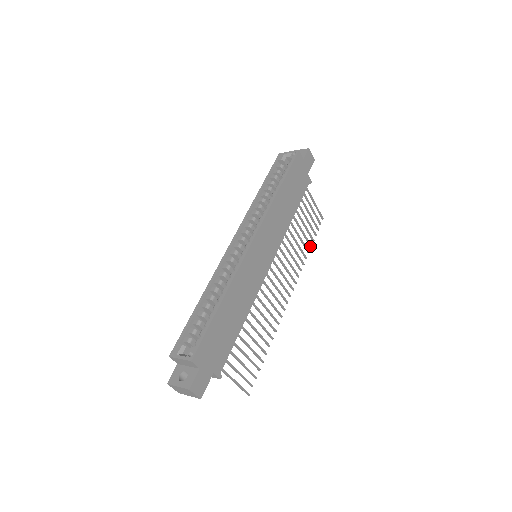
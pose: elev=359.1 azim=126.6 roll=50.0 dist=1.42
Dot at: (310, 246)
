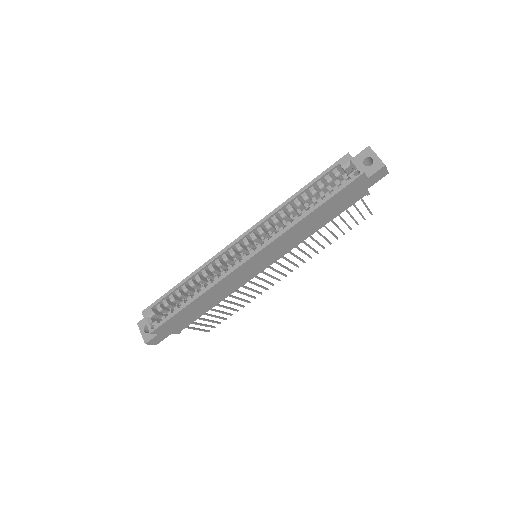
Dot at: (336, 238)
